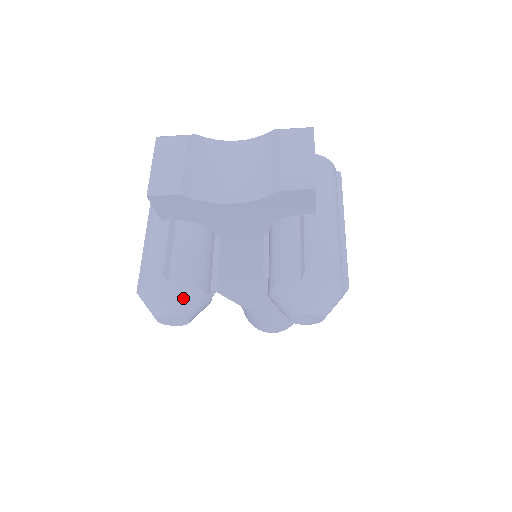
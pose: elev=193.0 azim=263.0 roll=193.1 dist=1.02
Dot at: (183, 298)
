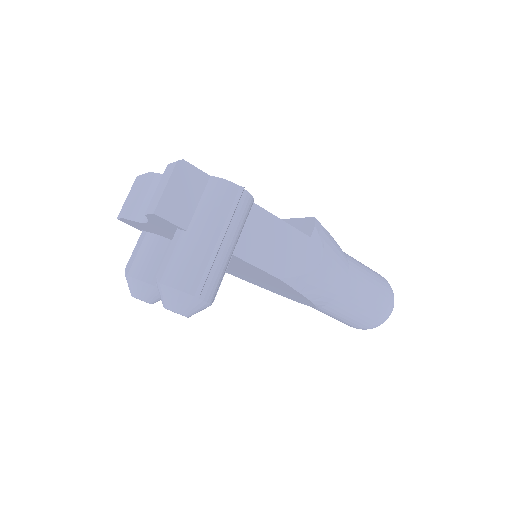
Dot at: (135, 286)
